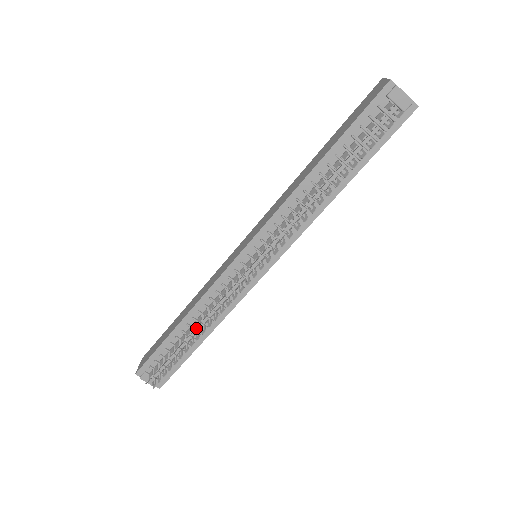
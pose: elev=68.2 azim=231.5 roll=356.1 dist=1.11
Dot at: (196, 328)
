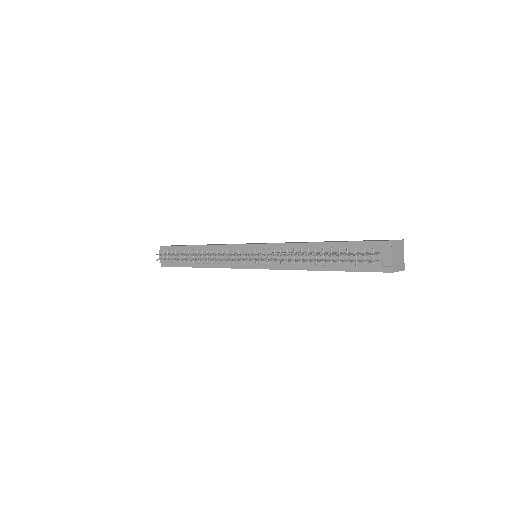
Dot at: (199, 257)
